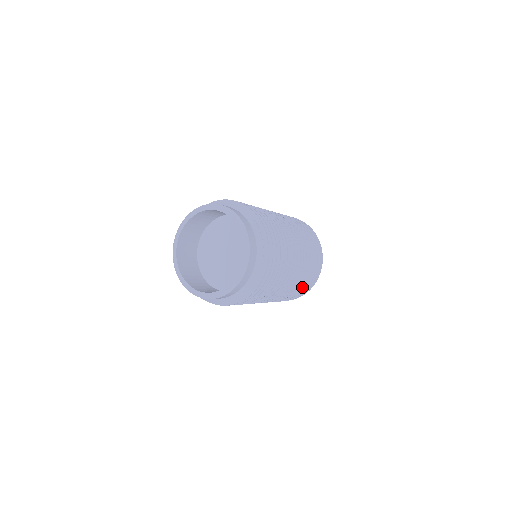
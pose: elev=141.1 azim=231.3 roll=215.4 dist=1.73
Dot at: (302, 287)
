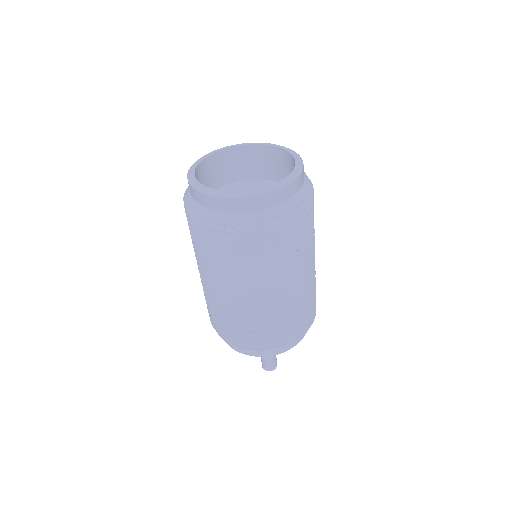
Dot at: (309, 306)
